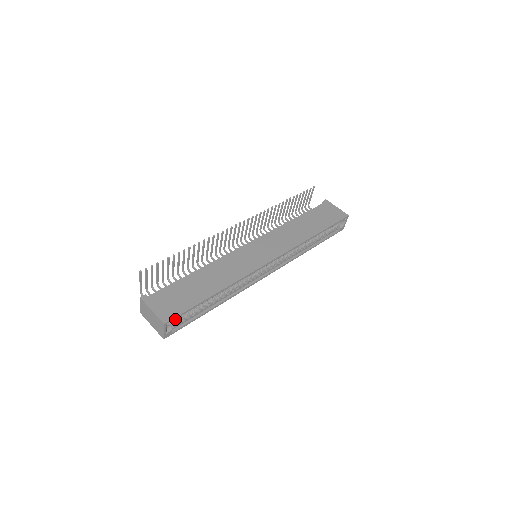
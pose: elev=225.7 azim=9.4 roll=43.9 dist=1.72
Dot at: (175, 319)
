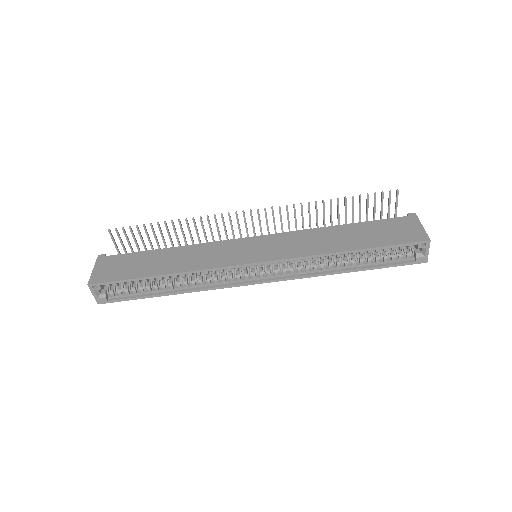
Dot at: (109, 286)
